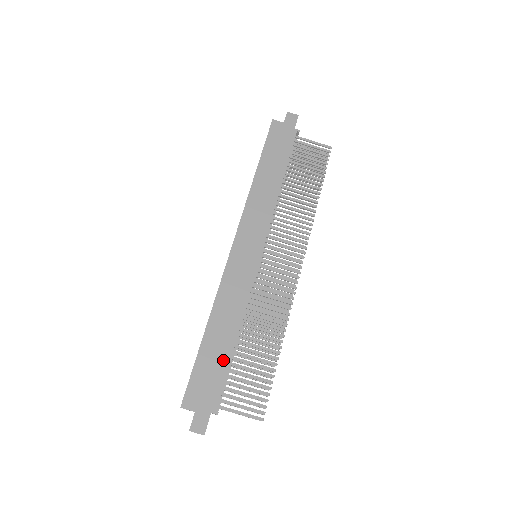
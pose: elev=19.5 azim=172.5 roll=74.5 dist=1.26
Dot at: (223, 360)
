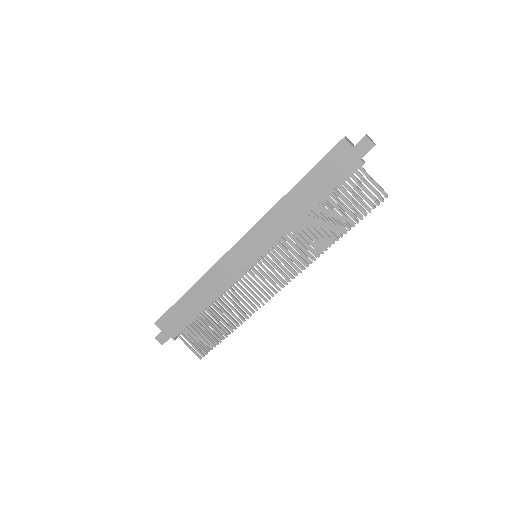
Dot at: (192, 314)
